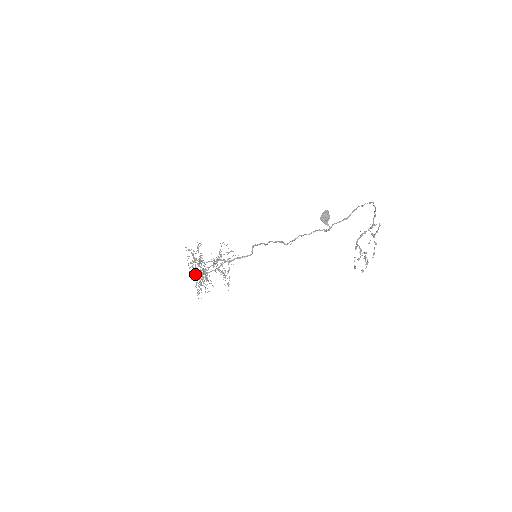
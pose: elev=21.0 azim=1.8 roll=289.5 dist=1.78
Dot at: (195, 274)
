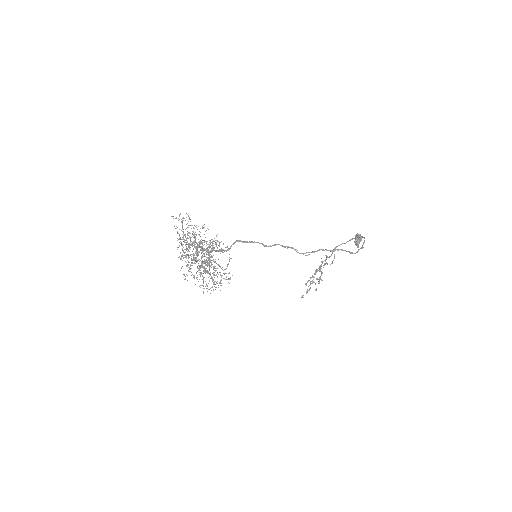
Dot at: (198, 259)
